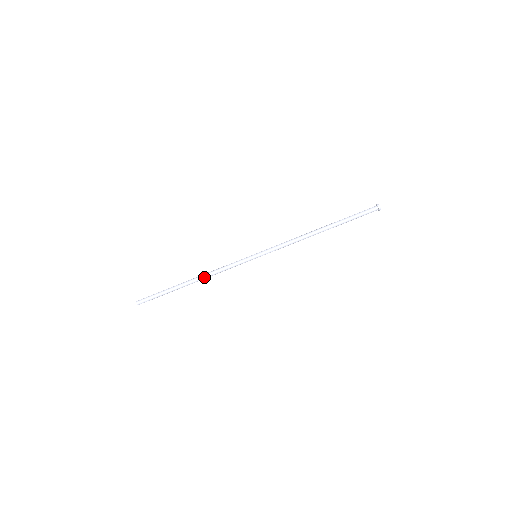
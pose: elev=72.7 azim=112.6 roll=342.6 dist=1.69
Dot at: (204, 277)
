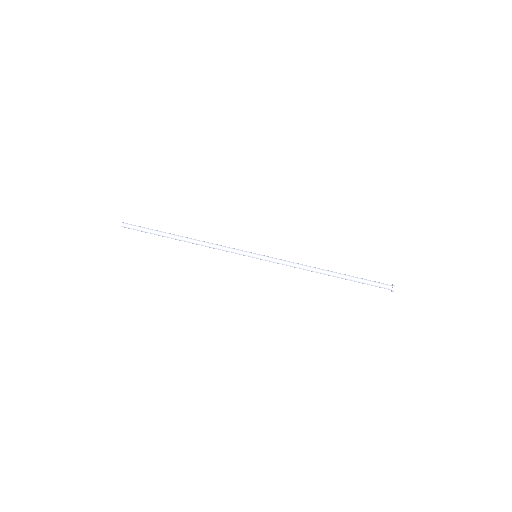
Dot at: (198, 240)
